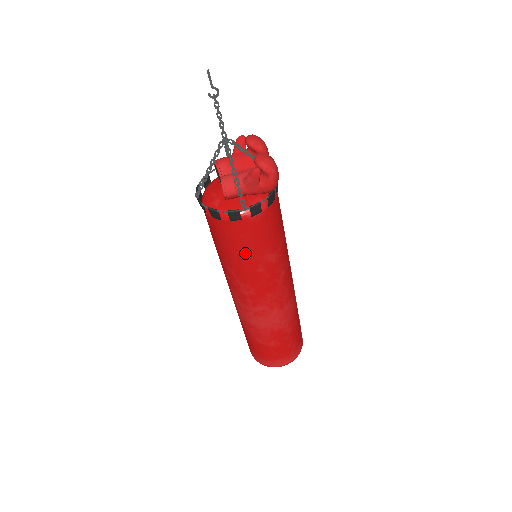
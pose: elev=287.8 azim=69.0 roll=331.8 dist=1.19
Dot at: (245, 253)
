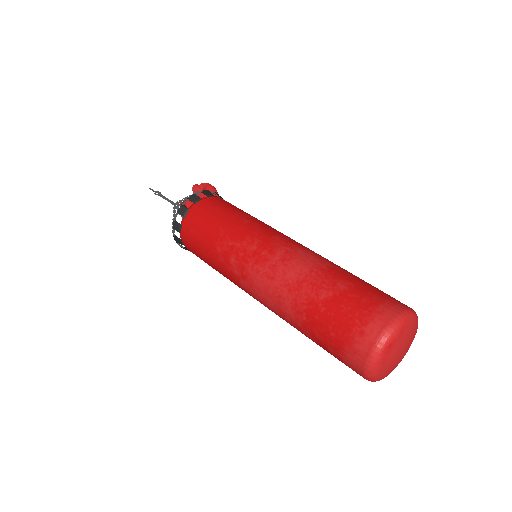
Dot at: (222, 216)
